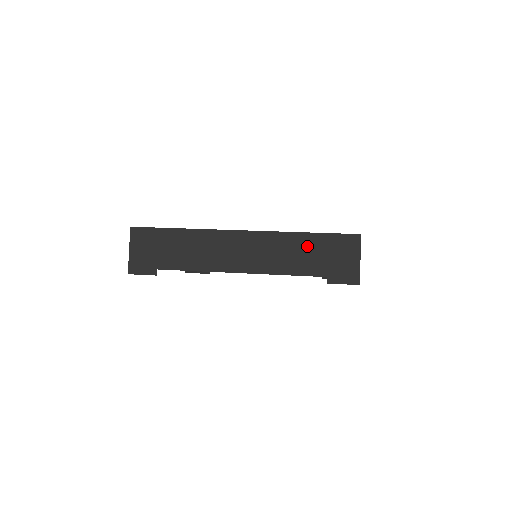
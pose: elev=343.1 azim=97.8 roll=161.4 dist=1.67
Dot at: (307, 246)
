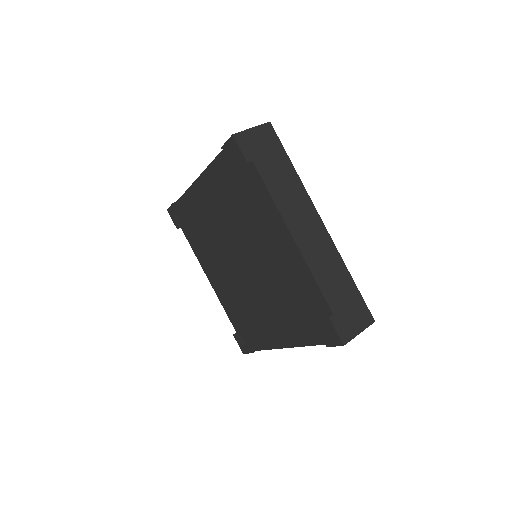
Dot at: occluded
